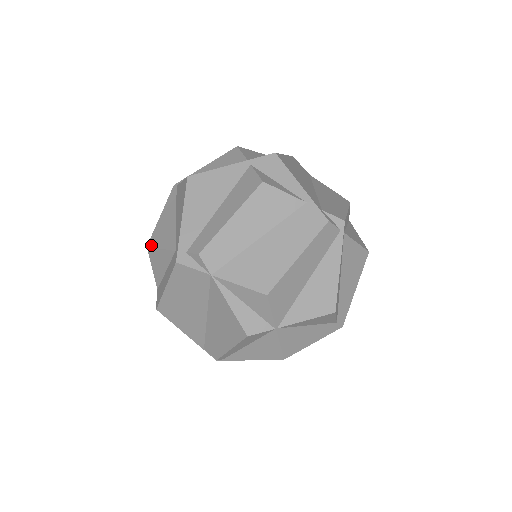
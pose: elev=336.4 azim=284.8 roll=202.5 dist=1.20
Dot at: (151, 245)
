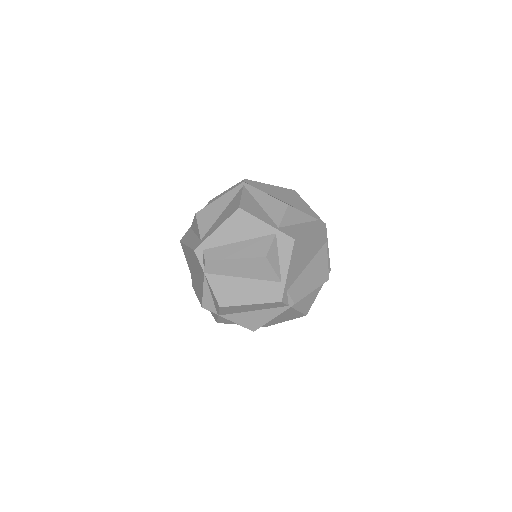
Dot at: (197, 216)
